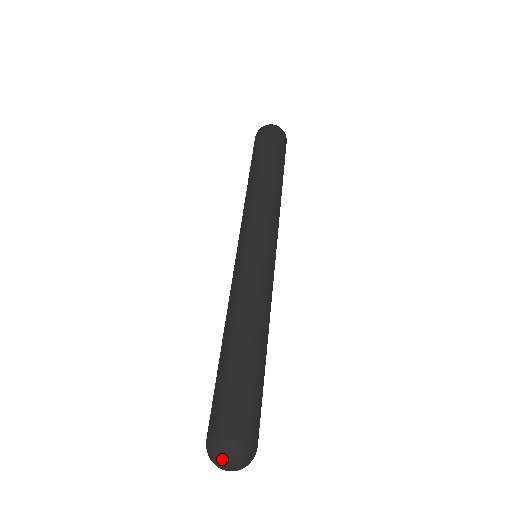
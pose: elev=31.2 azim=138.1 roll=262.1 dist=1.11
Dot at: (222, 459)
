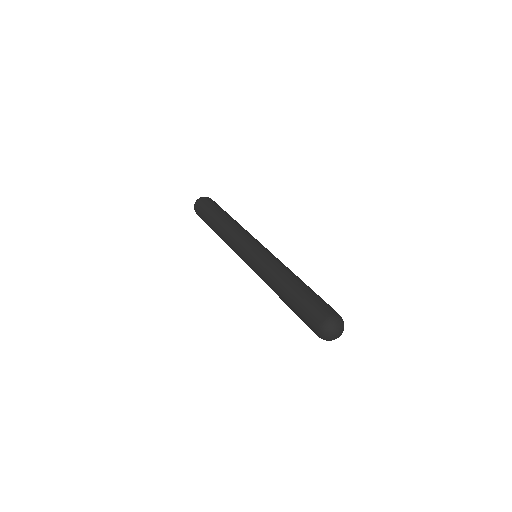
Dot at: (329, 333)
